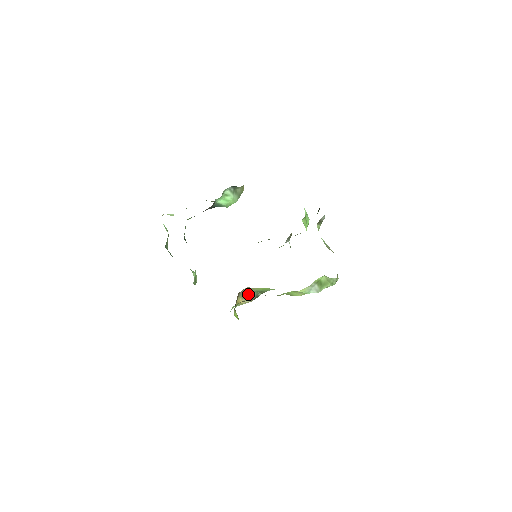
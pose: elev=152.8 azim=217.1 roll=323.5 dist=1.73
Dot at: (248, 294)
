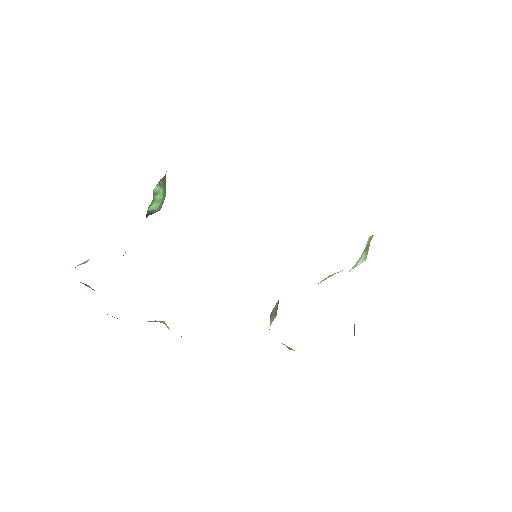
Dot at: (274, 310)
